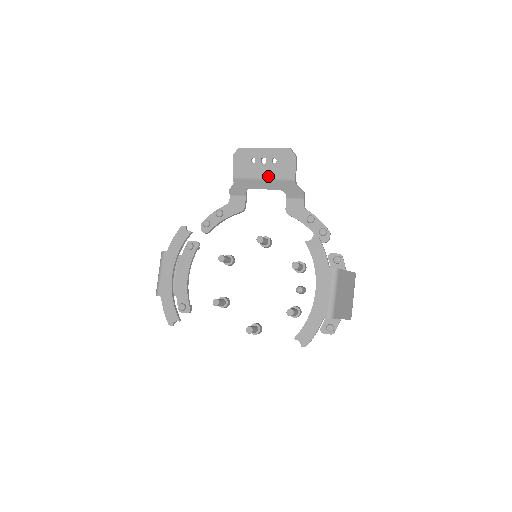
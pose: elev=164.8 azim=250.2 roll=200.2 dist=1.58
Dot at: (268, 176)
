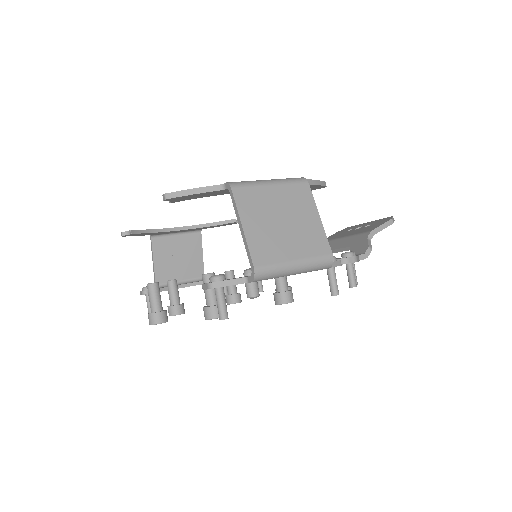
Dot at: (350, 235)
